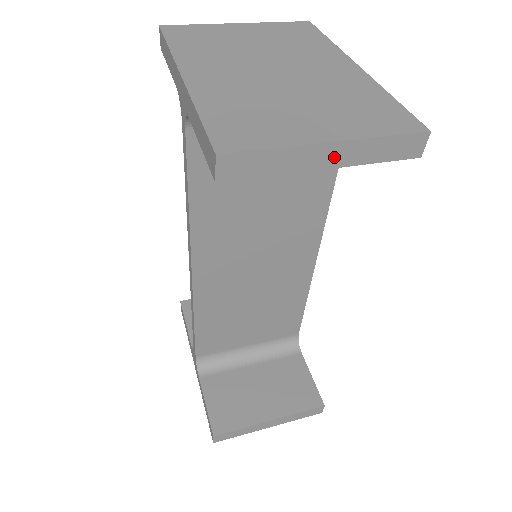
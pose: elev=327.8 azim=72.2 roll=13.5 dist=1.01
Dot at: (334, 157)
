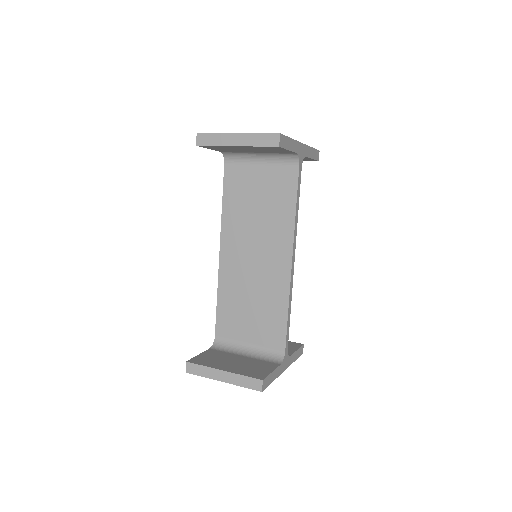
Dot at: (239, 141)
